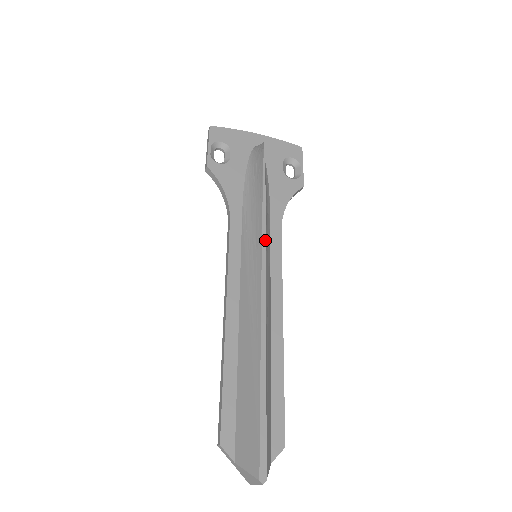
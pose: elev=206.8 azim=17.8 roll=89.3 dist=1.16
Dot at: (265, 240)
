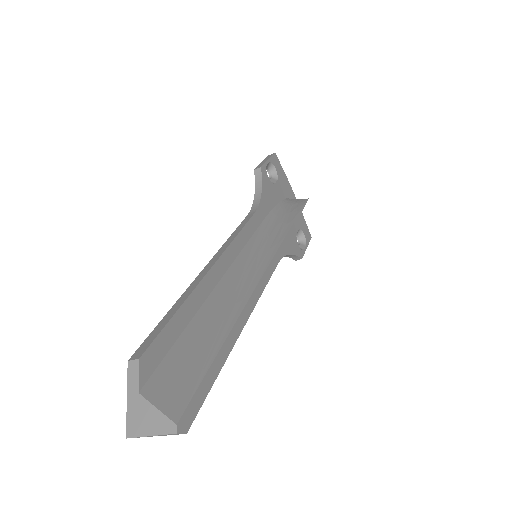
Dot at: occluded
